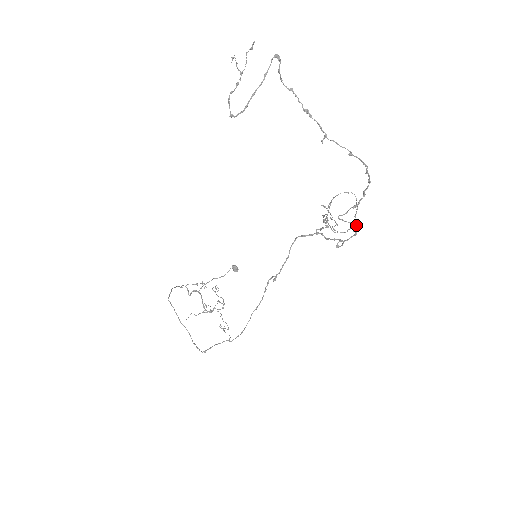
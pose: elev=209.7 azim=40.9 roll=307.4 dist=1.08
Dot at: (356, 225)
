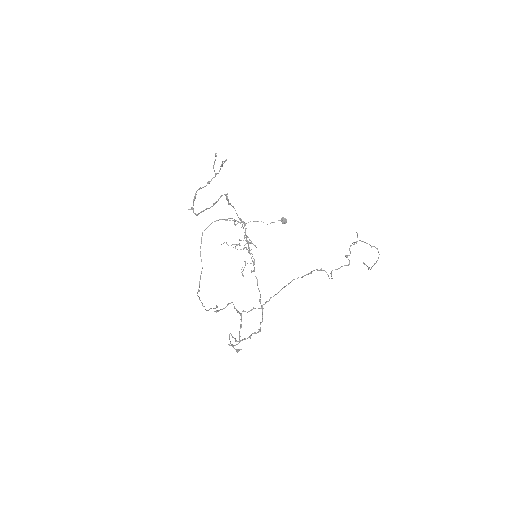
Dot at: (236, 350)
